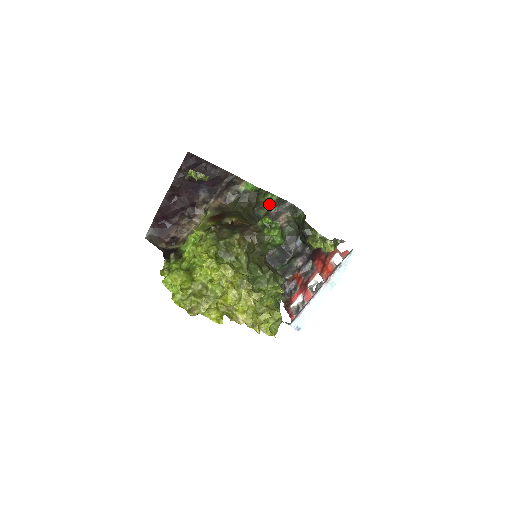
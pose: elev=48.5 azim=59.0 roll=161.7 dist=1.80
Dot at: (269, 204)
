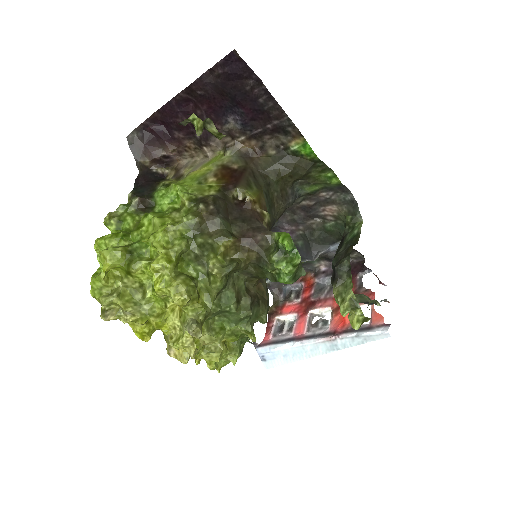
Dot at: (323, 184)
